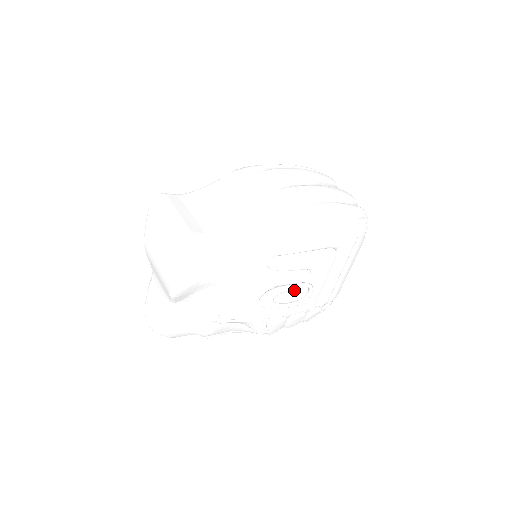
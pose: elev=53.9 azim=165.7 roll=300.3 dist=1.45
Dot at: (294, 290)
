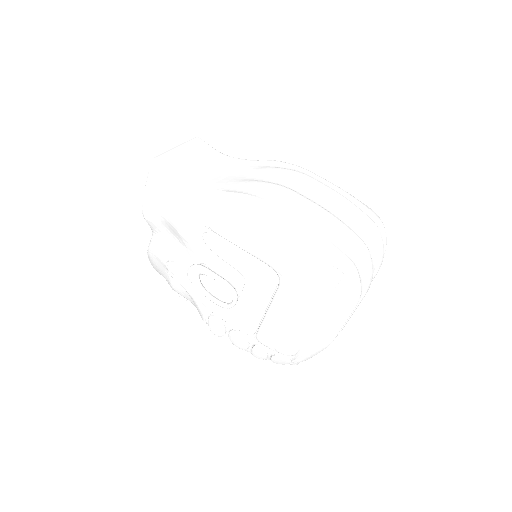
Dot at: (225, 288)
